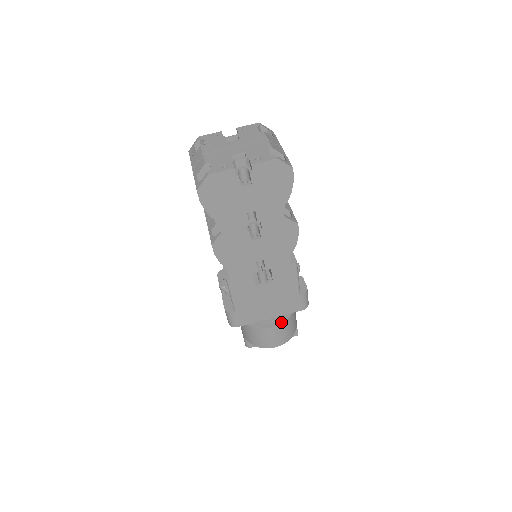
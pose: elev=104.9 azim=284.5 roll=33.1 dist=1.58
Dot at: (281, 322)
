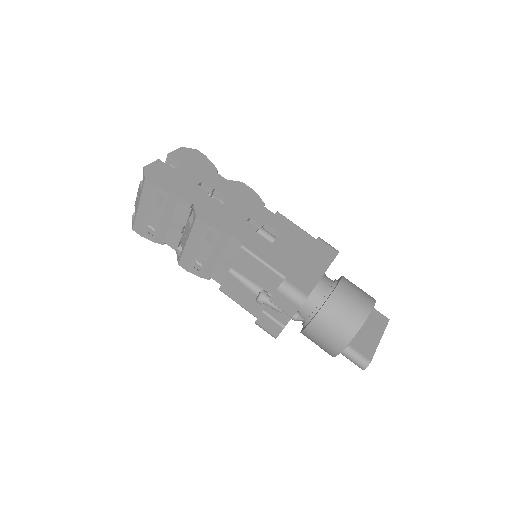
Dot at: (340, 279)
